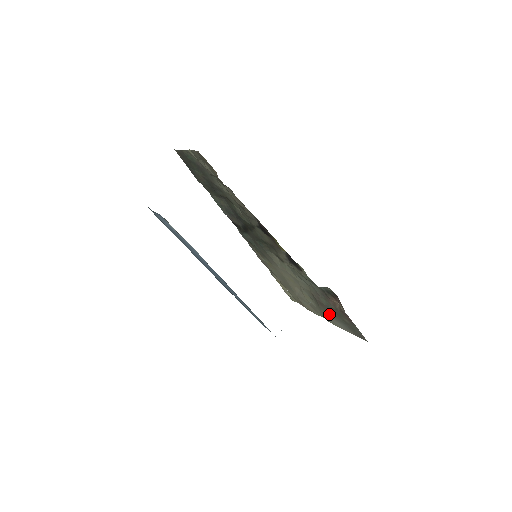
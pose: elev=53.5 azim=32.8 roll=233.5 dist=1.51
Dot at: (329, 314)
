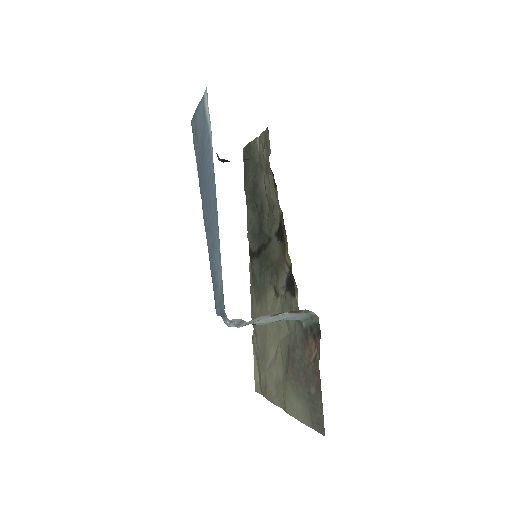
Dot at: (294, 387)
